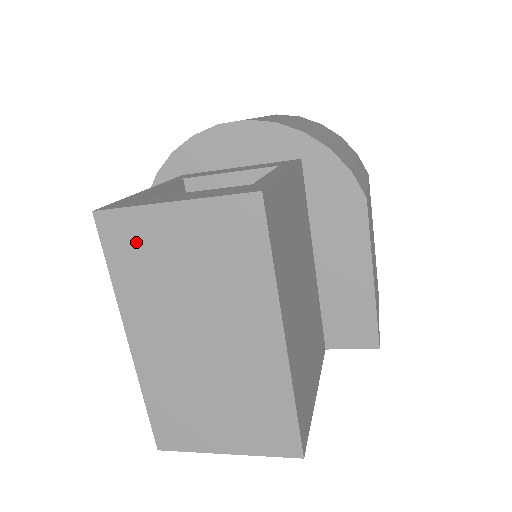
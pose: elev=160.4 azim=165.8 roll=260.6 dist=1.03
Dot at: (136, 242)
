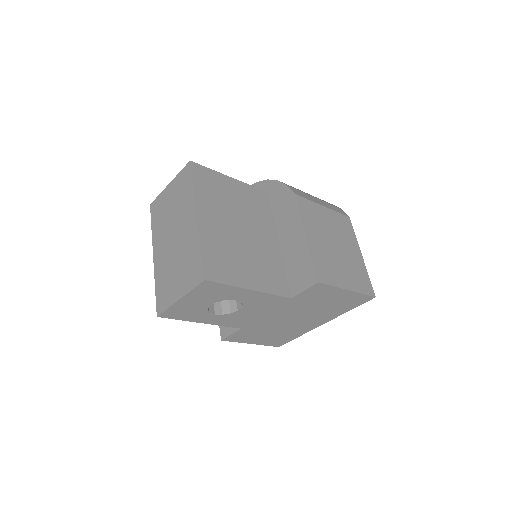
Dot at: (159, 208)
